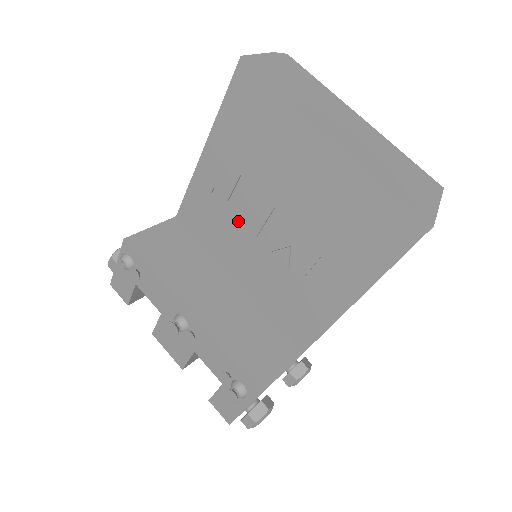
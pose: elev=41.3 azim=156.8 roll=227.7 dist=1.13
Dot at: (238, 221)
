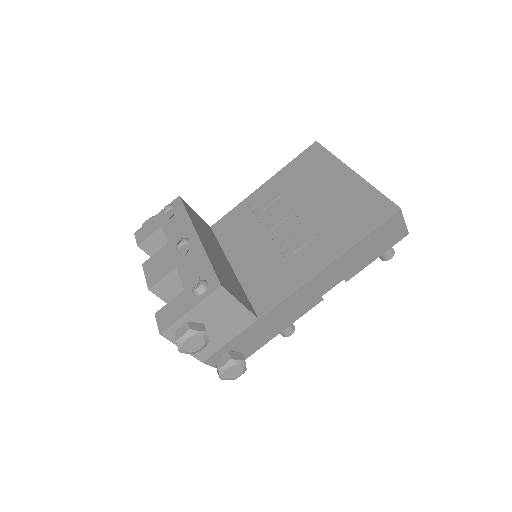
Dot at: (260, 223)
